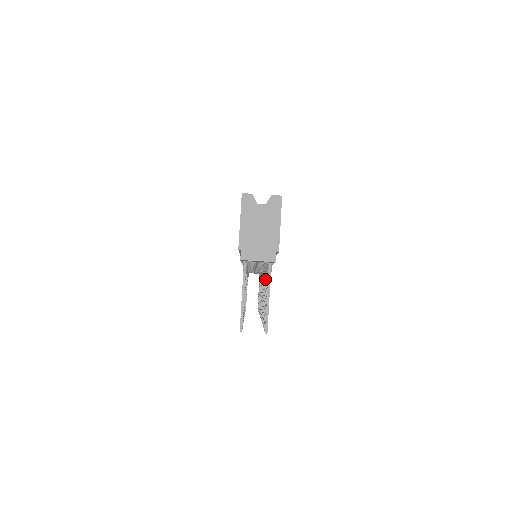
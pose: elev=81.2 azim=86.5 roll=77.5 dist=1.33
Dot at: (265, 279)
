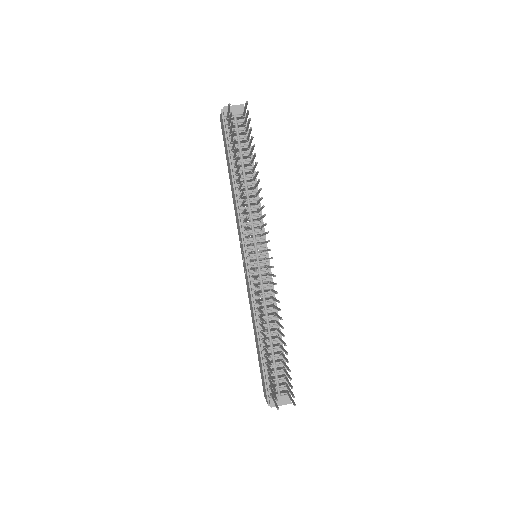
Dot at: (250, 162)
